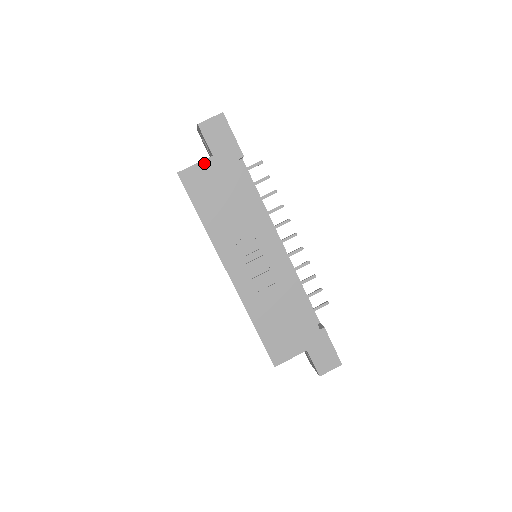
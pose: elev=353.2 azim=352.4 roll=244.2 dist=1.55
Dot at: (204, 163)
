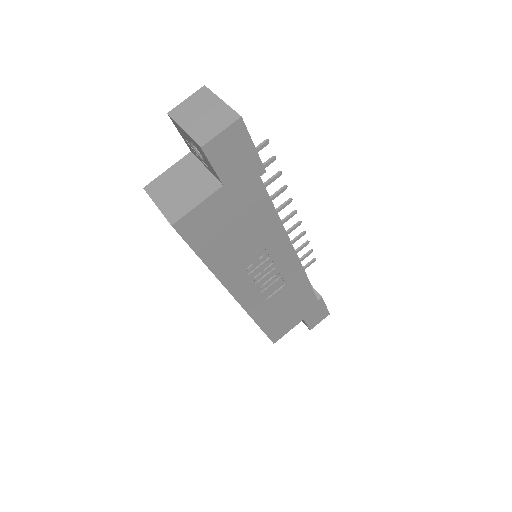
Dot at: (211, 199)
